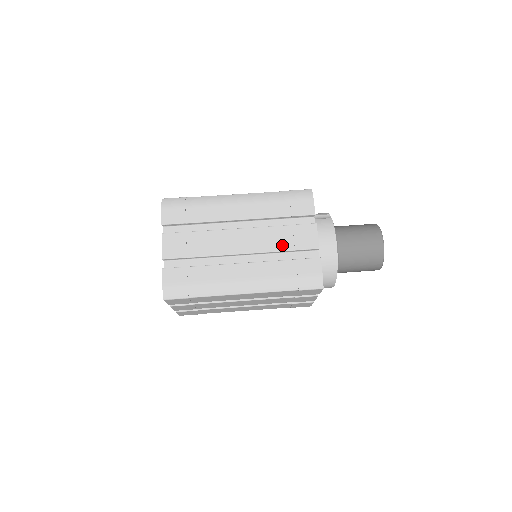
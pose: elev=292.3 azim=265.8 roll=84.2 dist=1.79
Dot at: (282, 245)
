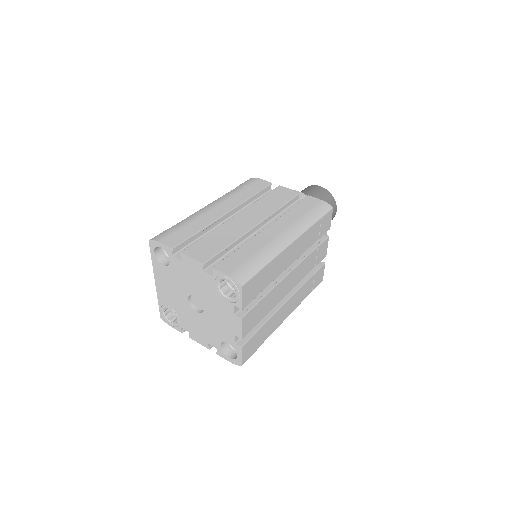
Dot at: (276, 205)
